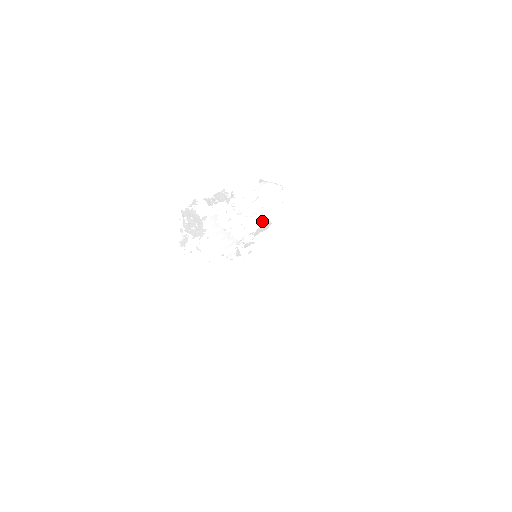
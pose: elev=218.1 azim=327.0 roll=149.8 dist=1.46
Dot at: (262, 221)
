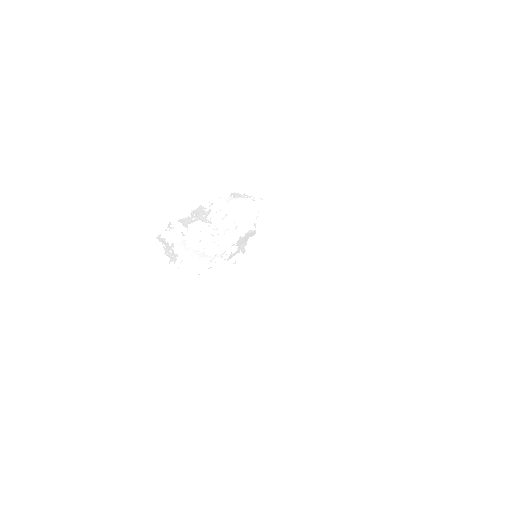
Dot at: (240, 233)
